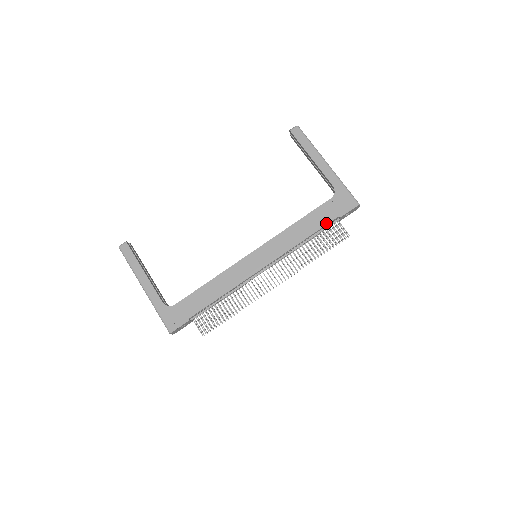
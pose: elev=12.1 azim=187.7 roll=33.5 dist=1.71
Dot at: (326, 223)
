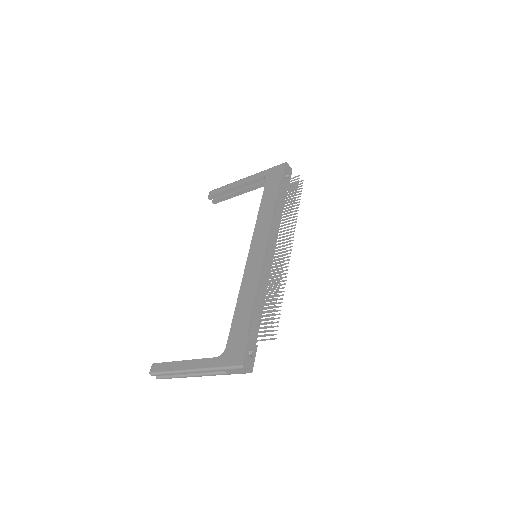
Dot at: (277, 189)
